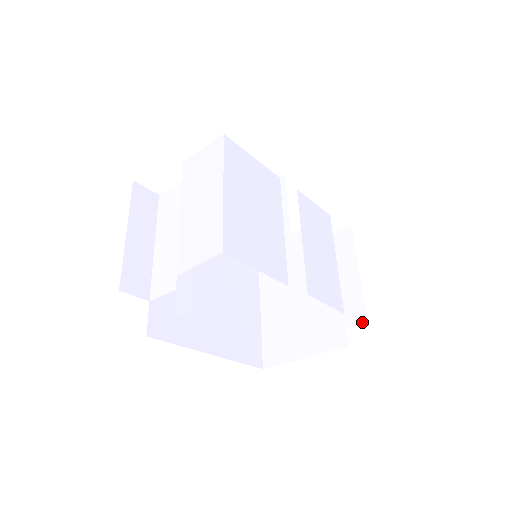
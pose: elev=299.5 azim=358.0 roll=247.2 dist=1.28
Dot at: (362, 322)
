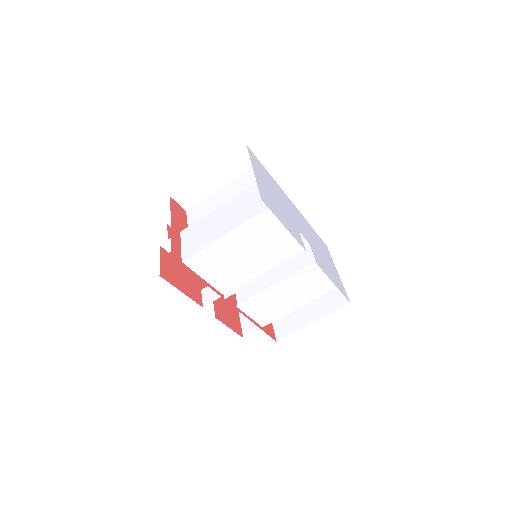
Dot at: (276, 338)
